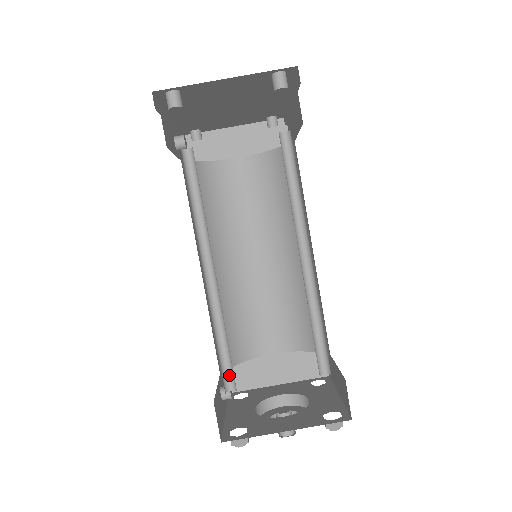
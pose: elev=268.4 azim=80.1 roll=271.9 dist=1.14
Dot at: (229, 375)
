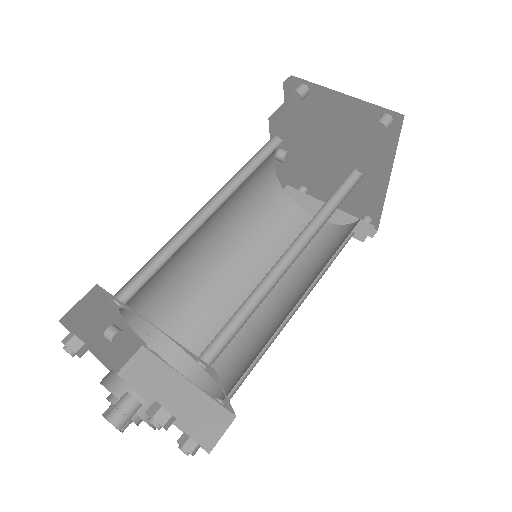
Dot at: (133, 293)
